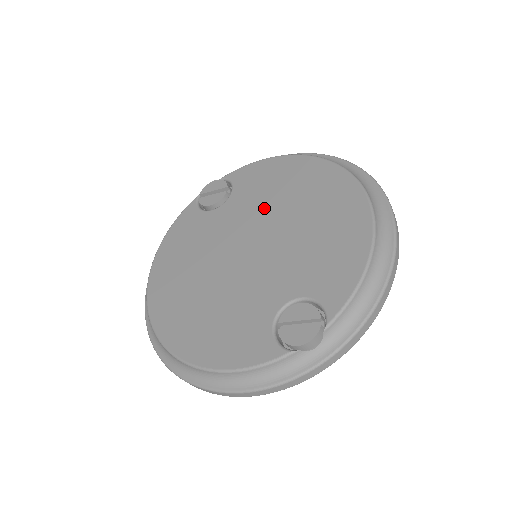
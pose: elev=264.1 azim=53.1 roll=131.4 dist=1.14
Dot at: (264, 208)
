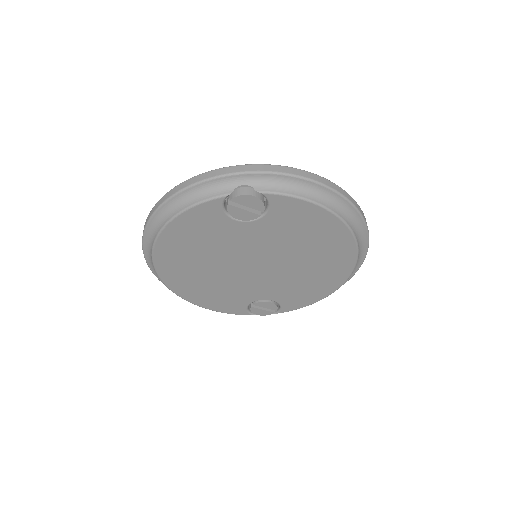
Dot at: (284, 246)
